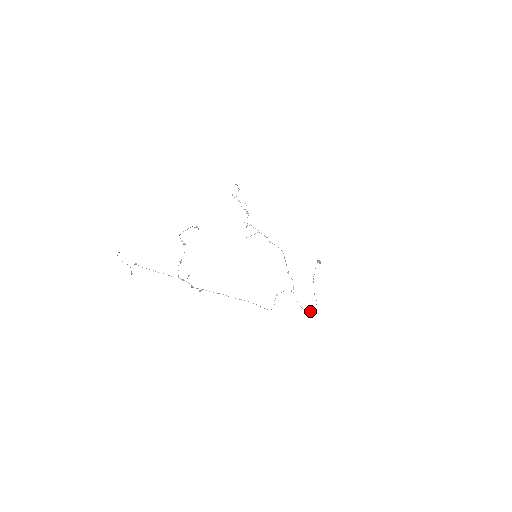
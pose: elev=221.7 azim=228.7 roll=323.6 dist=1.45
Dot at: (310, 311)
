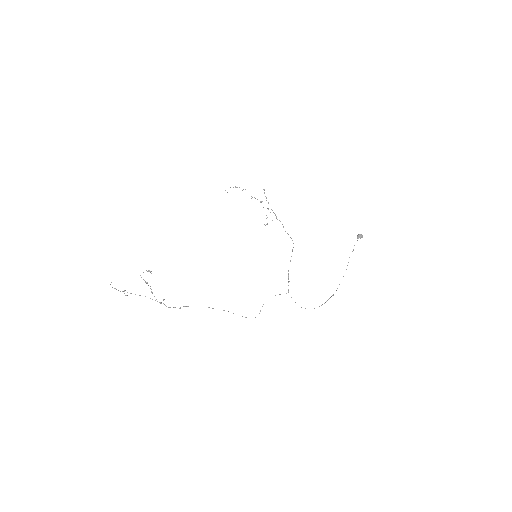
Dot at: (314, 308)
